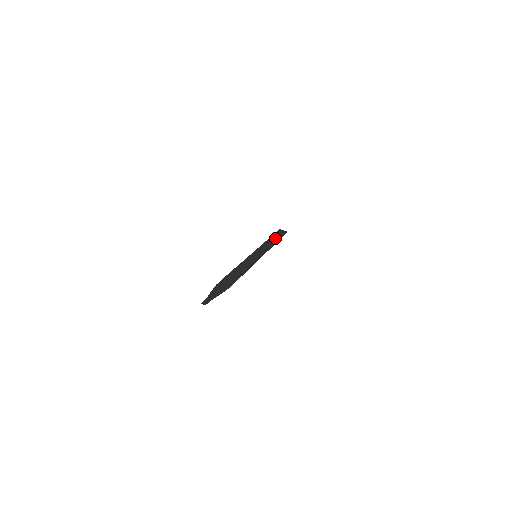
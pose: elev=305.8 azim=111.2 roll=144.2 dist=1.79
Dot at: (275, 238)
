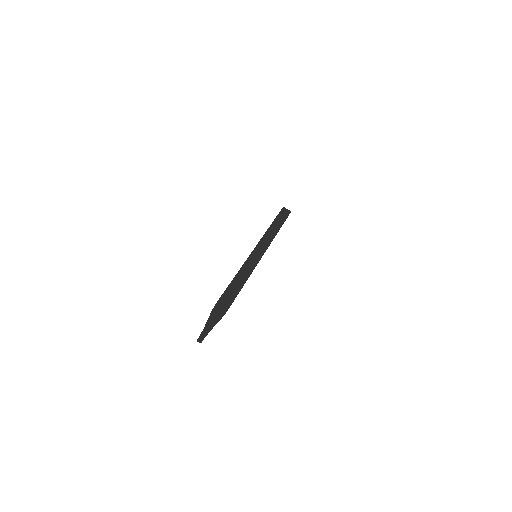
Dot at: (277, 223)
